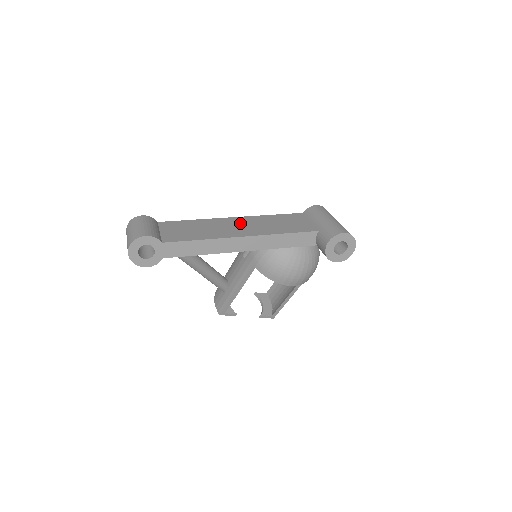
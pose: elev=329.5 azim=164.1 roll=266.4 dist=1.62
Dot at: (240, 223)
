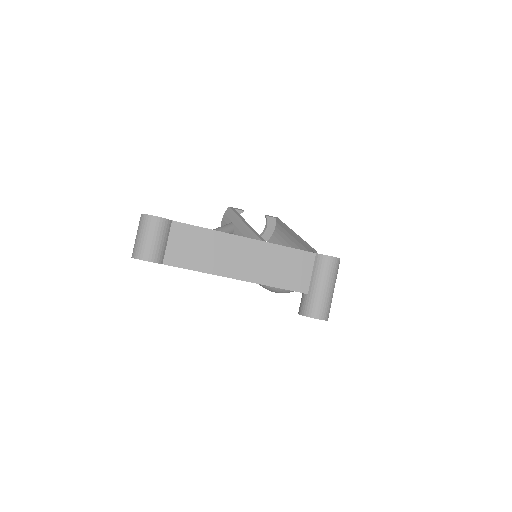
Dot at: (246, 253)
